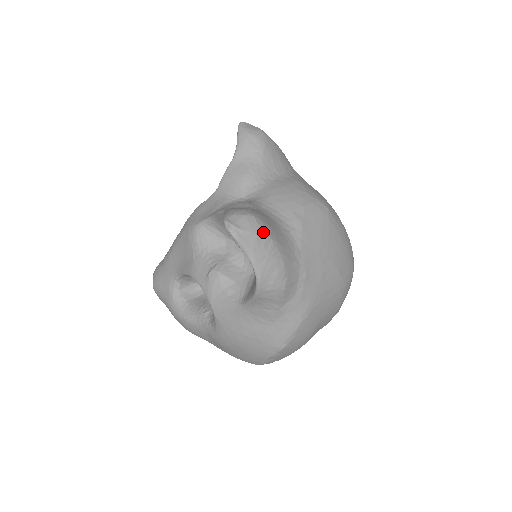
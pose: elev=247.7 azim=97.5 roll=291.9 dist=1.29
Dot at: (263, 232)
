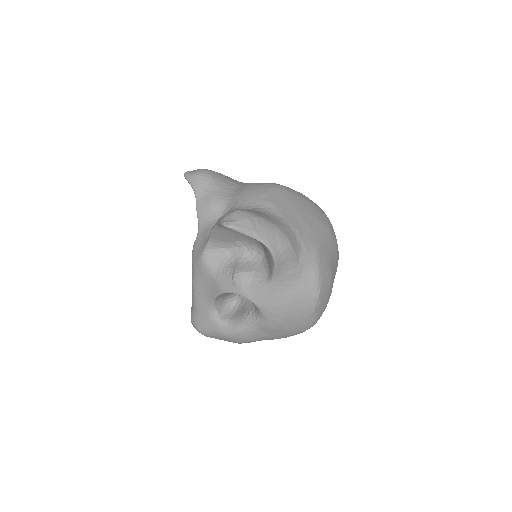
Dot at: (252, 216)
